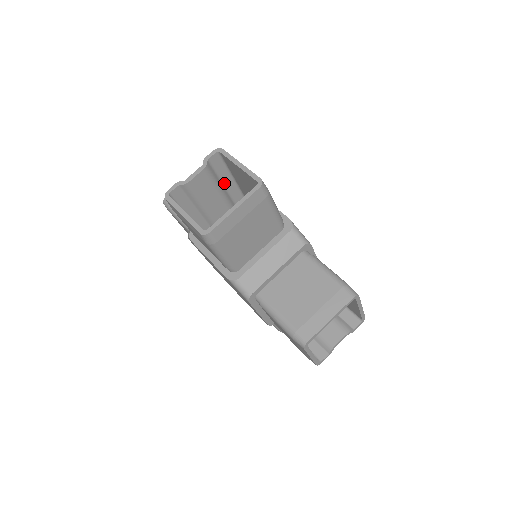
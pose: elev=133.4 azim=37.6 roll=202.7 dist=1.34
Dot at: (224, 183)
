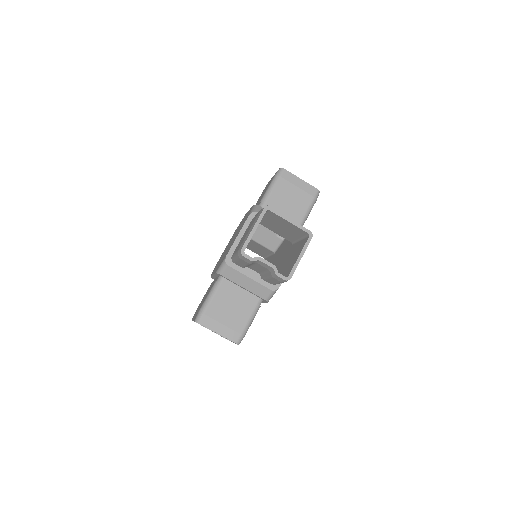
Dot at: occluded
